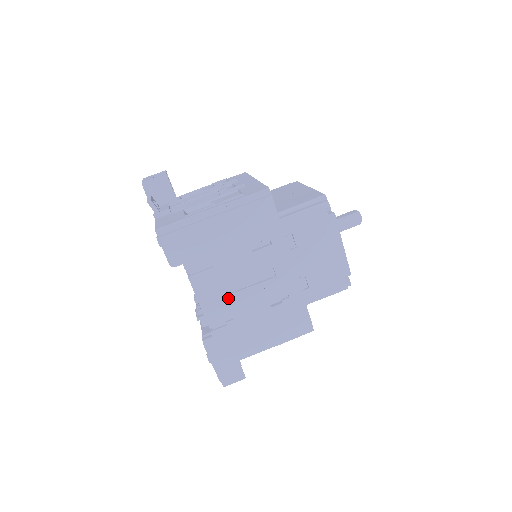
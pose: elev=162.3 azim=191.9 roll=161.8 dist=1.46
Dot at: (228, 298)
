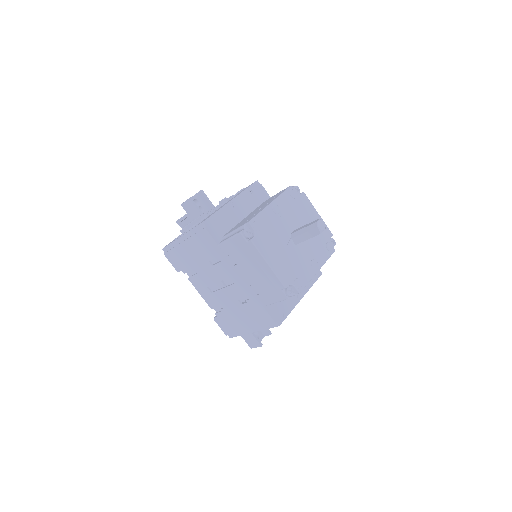
Dot at: (214, 294)
